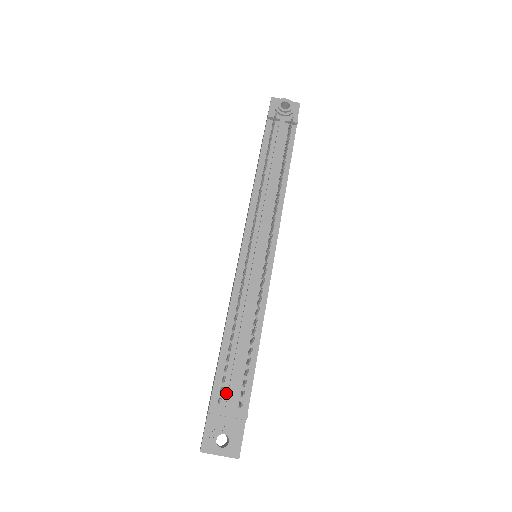
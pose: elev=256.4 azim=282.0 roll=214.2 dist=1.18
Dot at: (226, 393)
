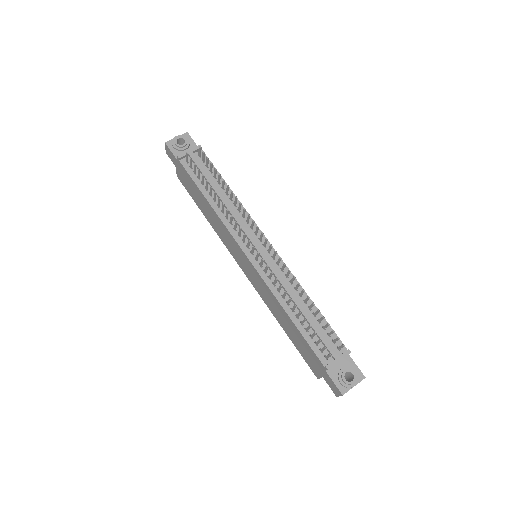
Dot at: (325, 350)
